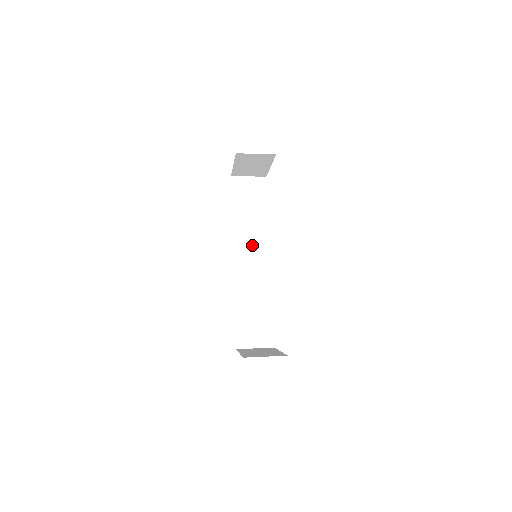
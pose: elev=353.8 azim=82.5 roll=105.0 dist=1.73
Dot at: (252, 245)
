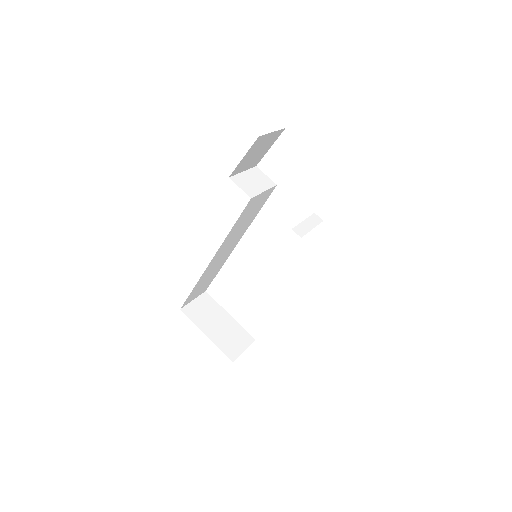
Dot at: (242, 225)
